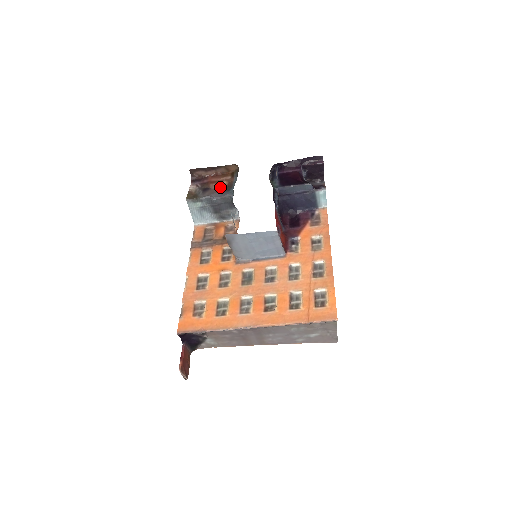
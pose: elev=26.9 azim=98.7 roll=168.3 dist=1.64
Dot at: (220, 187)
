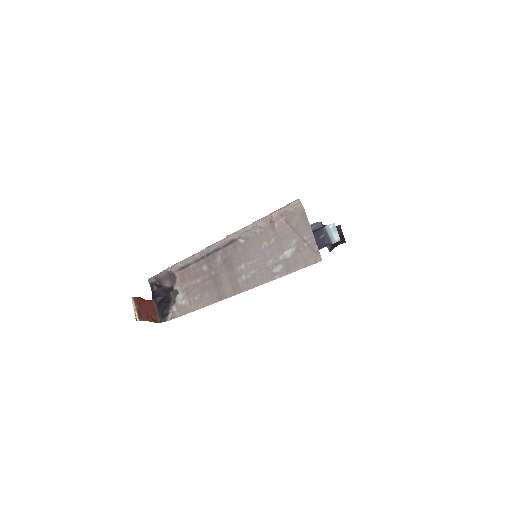
Dot at: occluded
